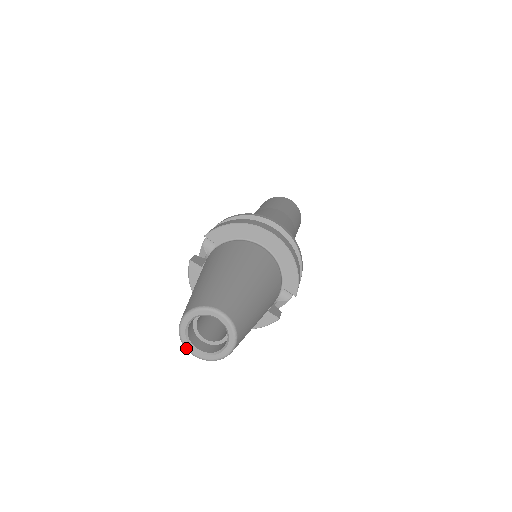
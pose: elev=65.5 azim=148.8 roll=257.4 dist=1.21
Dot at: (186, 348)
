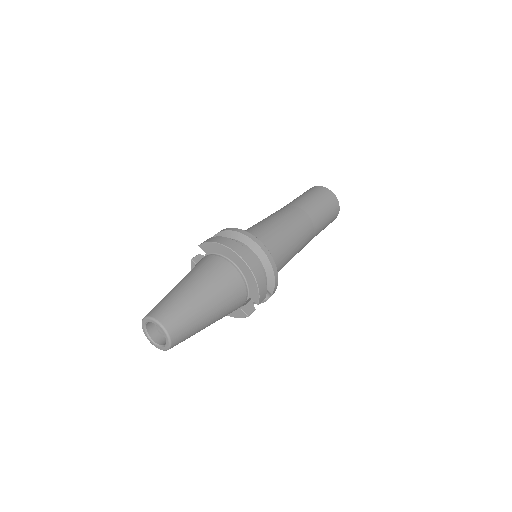
Dot at: occluded
